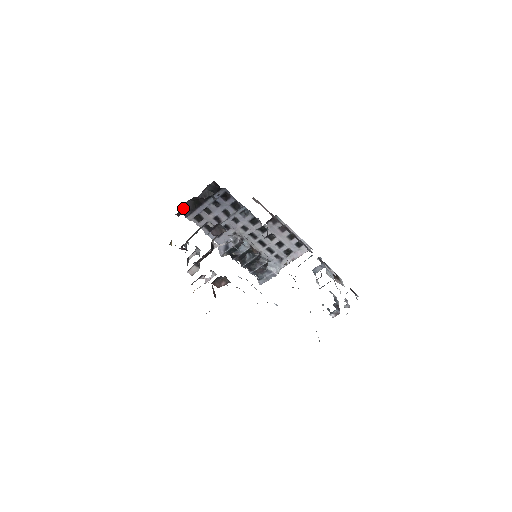
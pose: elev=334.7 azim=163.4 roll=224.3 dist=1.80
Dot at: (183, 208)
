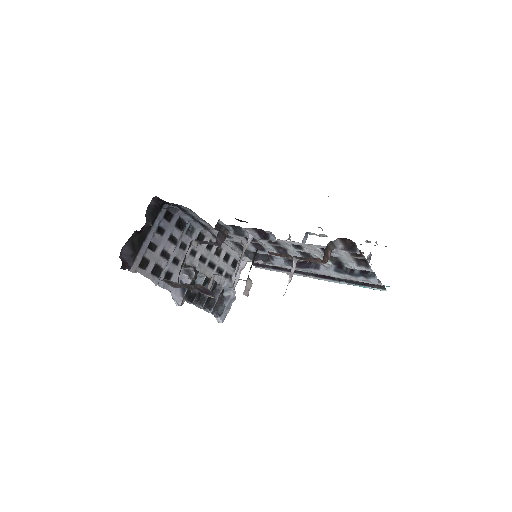
Dot at: (121, 257)
